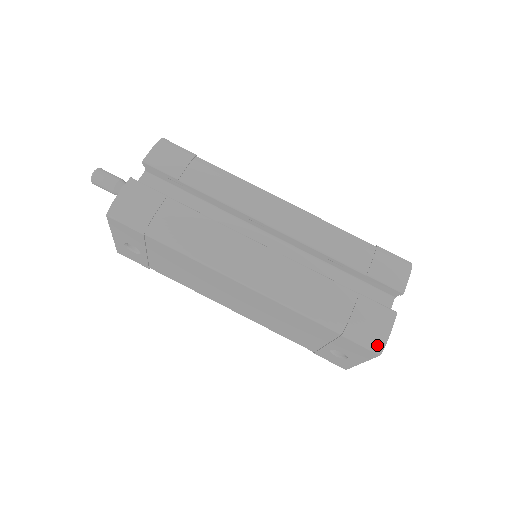
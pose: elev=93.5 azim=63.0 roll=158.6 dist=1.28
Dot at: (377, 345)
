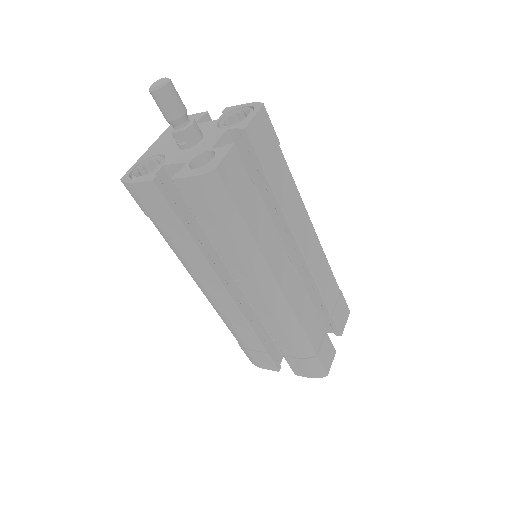
Dot at: (251, 361)
